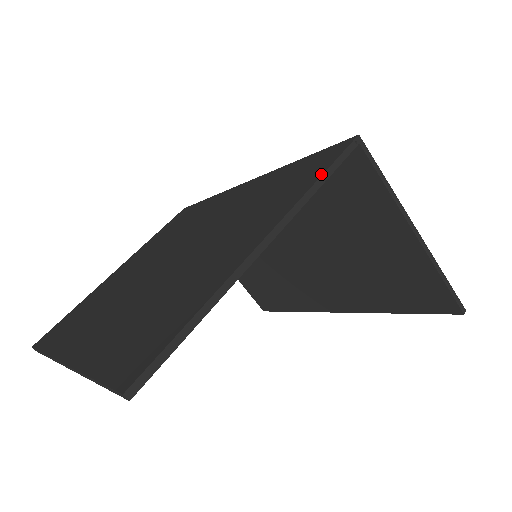
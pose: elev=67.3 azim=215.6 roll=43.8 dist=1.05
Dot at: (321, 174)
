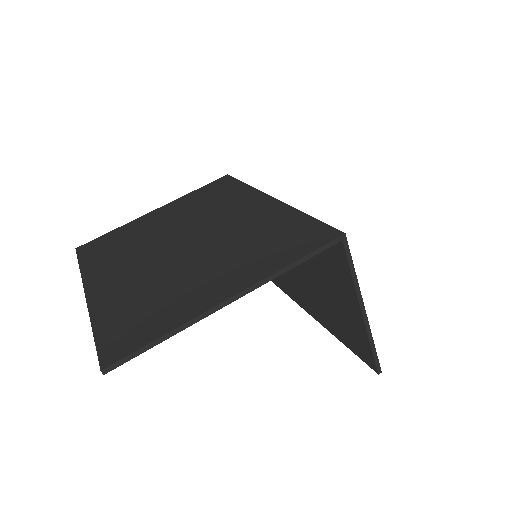
Dot at: (297, 259)
